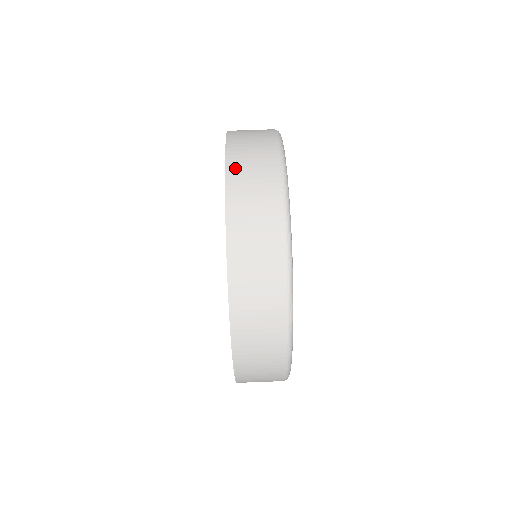
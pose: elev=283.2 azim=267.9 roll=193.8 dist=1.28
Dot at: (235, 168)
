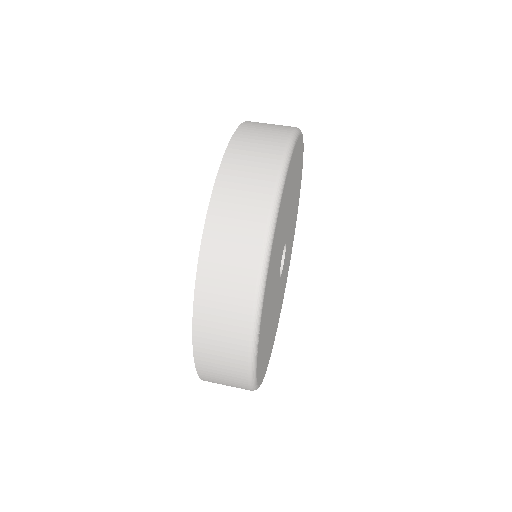
Dot at: (211, 246)
